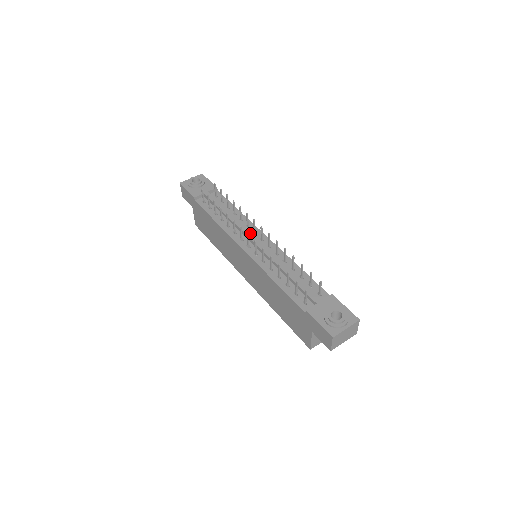
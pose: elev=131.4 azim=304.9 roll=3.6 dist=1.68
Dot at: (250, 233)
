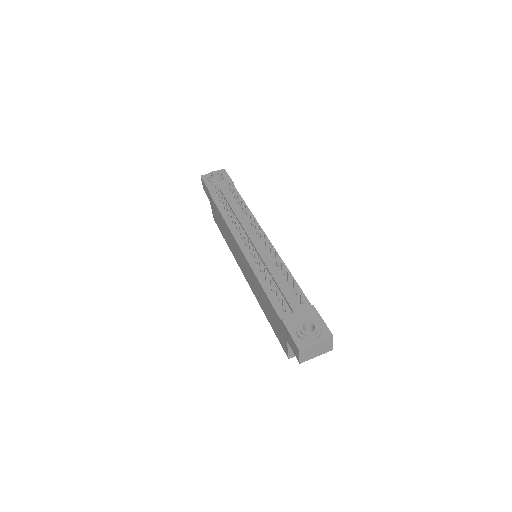
Dot at: (251, 232)
